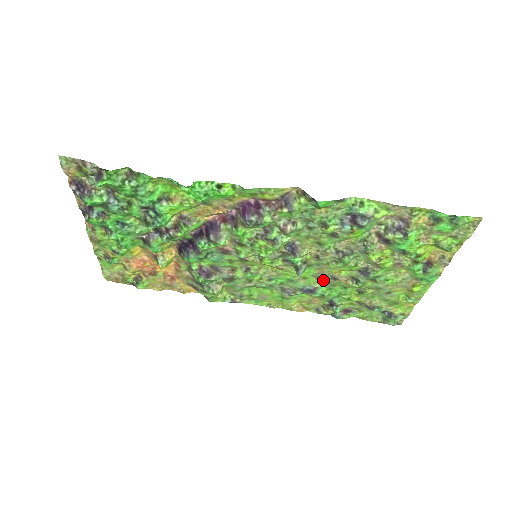
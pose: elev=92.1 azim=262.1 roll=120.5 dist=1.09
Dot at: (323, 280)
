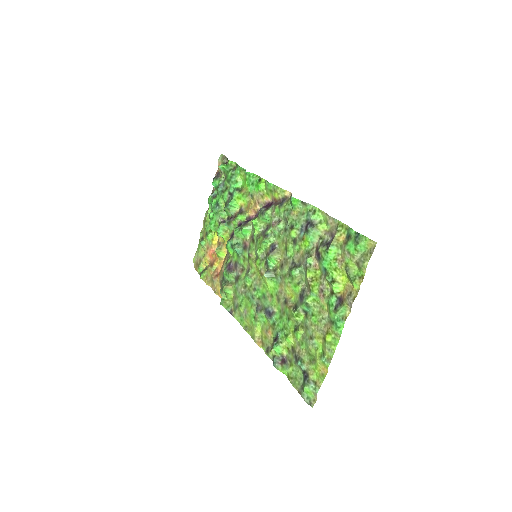
Dot at: (280, 303)
